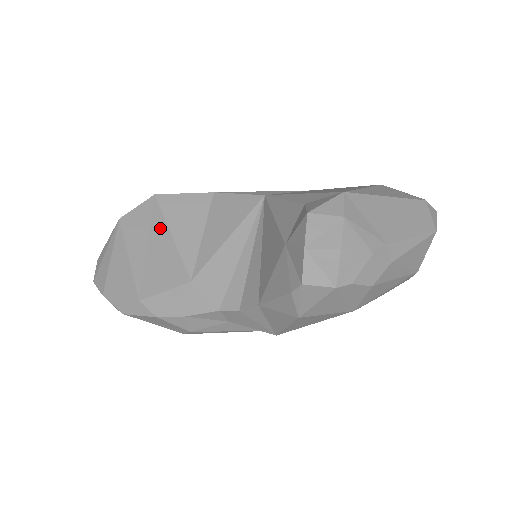
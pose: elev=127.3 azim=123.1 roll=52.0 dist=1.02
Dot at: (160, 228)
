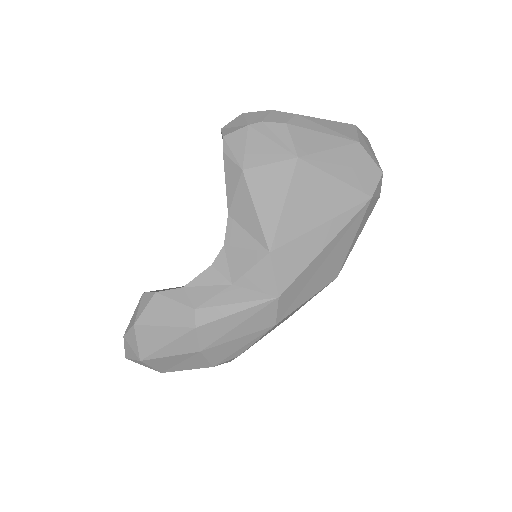
Dot at: occluded
